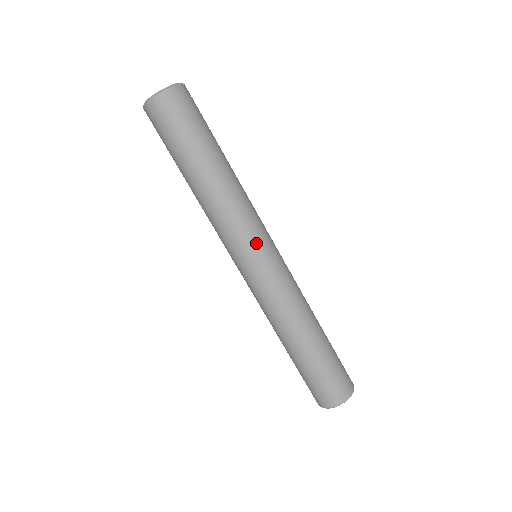
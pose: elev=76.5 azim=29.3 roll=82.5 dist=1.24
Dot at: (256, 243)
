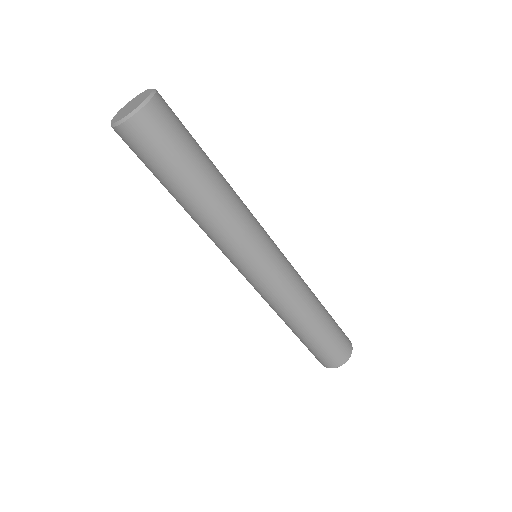
Dot at: (261, 250)
